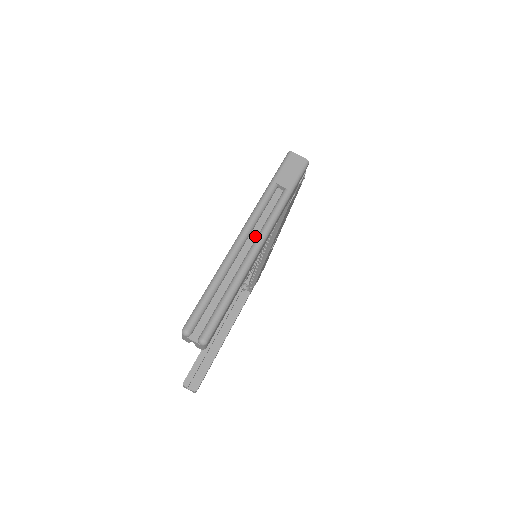
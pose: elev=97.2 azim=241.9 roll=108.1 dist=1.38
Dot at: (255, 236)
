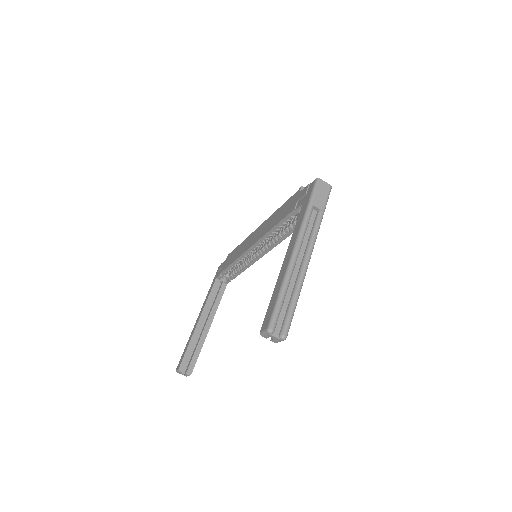
Dot at: (304, 250)
